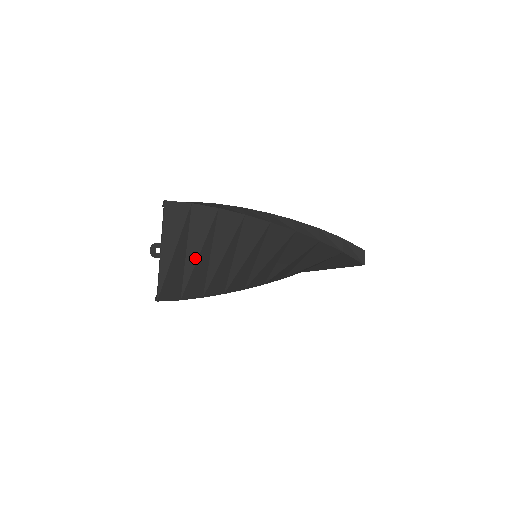
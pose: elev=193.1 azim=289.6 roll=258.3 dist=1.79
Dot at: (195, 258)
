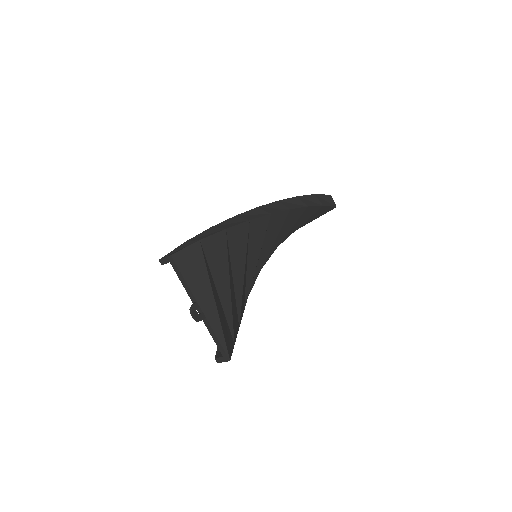
Dot at: (228, 294)
